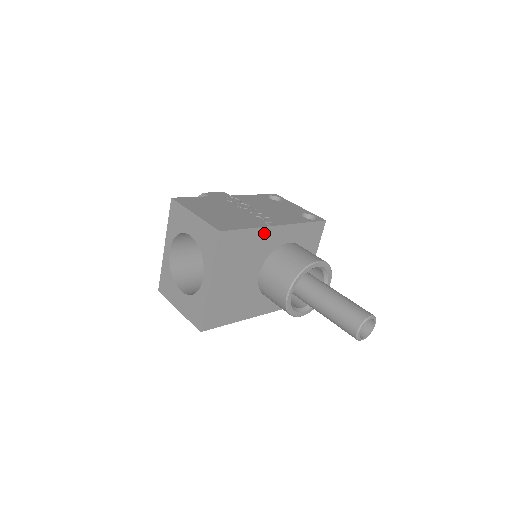
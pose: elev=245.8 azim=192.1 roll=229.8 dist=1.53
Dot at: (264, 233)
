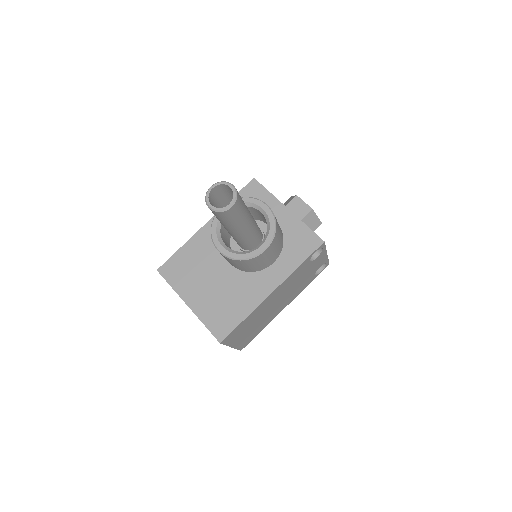
Dot at: (198, 239)
